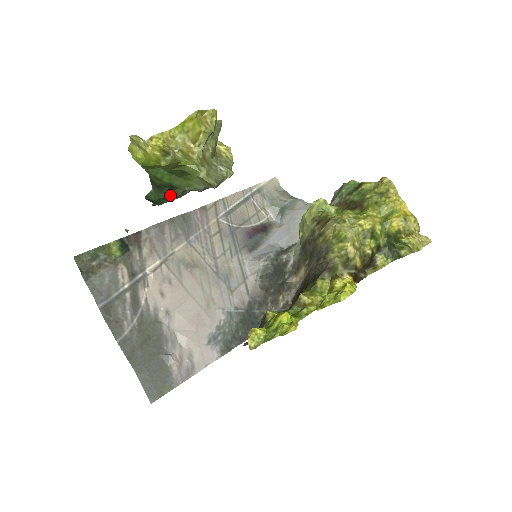
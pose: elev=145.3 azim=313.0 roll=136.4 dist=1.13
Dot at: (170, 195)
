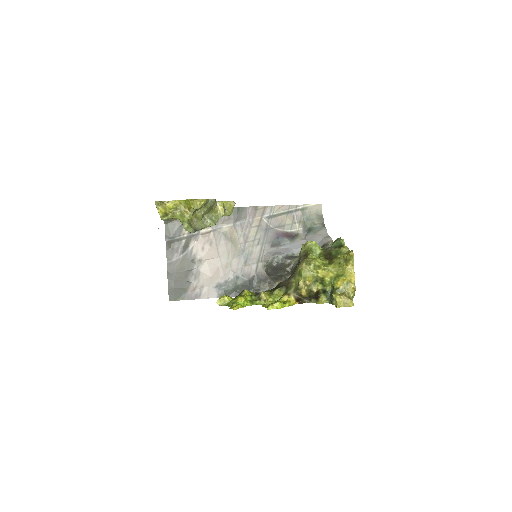
Dot at: occluded
